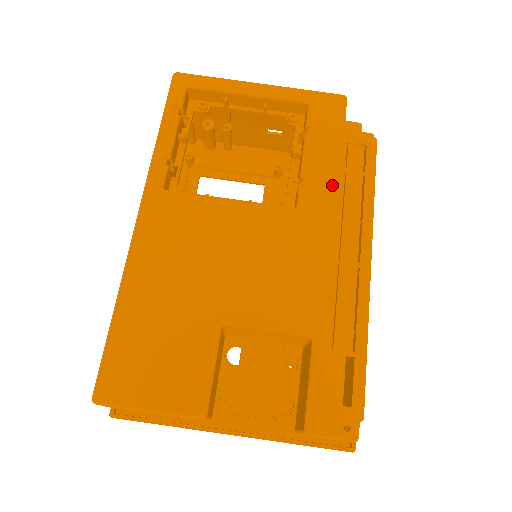
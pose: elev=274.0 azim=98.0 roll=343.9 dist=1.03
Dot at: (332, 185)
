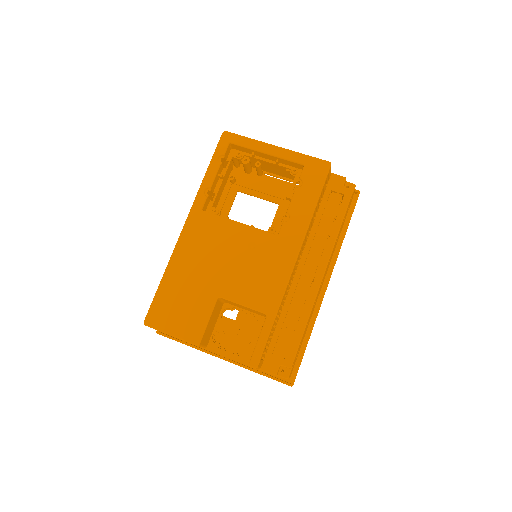
Dot at: (304, 224)
